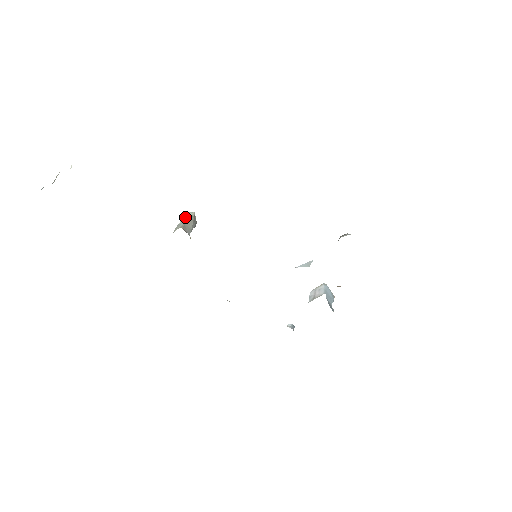
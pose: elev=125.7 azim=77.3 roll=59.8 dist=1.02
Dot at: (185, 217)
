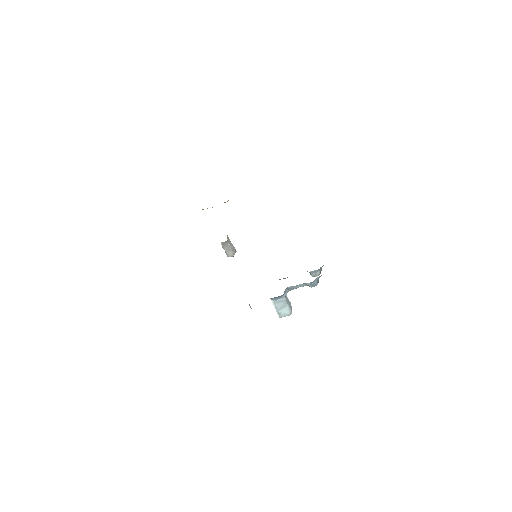
Dot at: occluded
